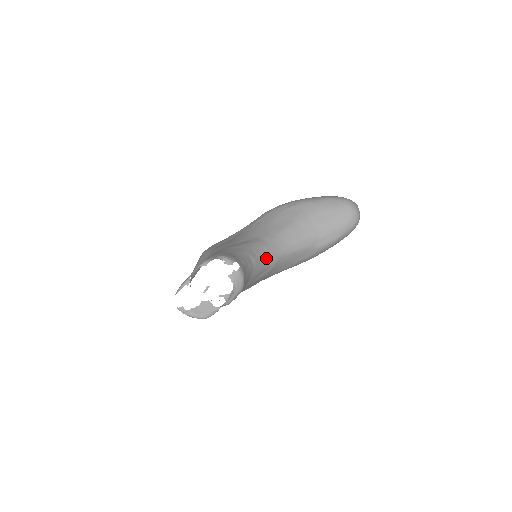
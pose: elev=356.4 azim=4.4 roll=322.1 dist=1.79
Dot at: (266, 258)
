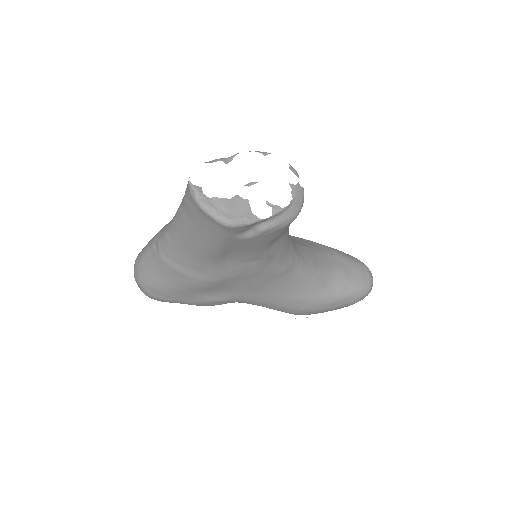
Dot at: (289, 245)
